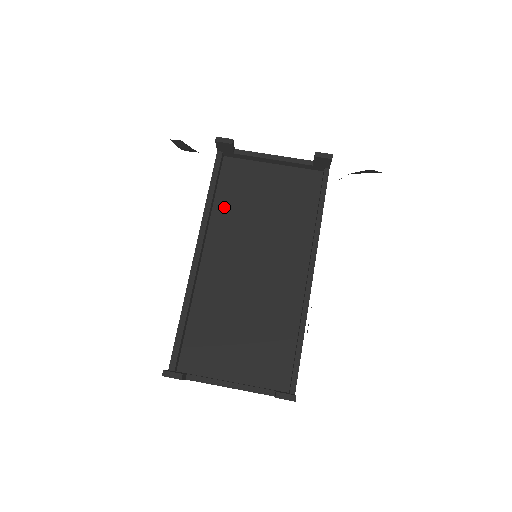
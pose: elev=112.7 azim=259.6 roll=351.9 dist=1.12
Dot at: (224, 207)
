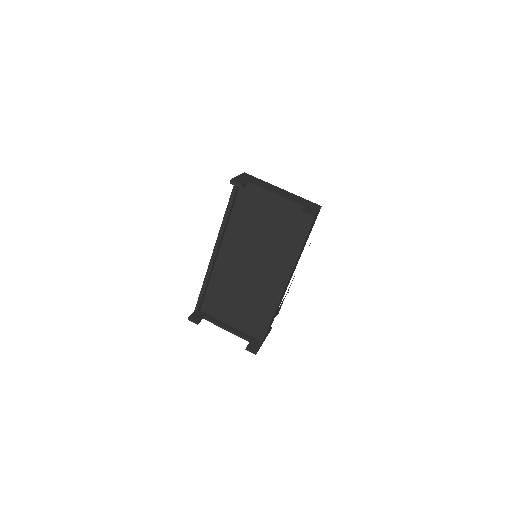
Dot at: (237, 220)
